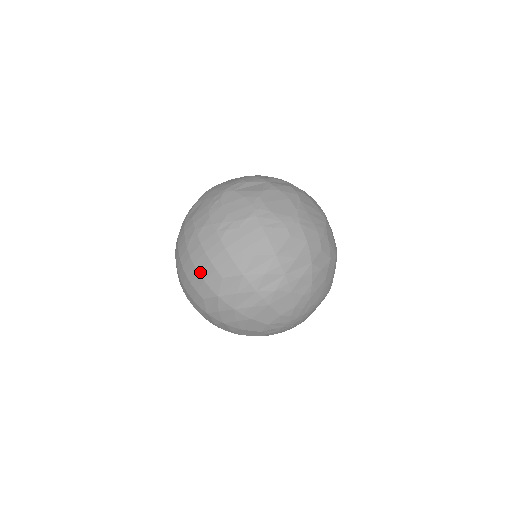
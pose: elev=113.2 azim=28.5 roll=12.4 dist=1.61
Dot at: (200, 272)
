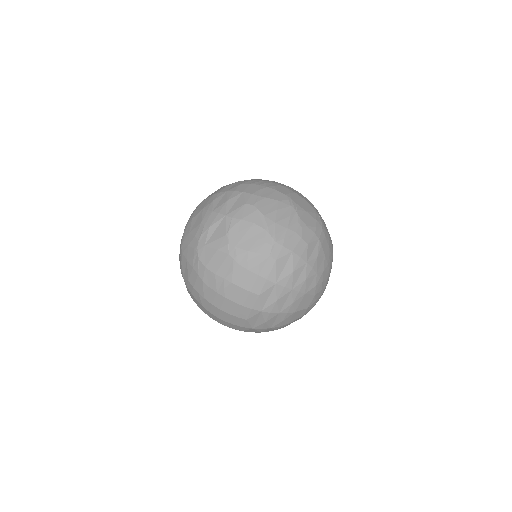
Dot at: (227, 321)
